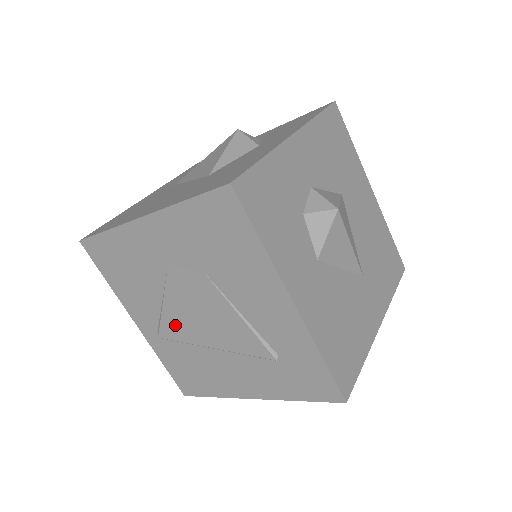
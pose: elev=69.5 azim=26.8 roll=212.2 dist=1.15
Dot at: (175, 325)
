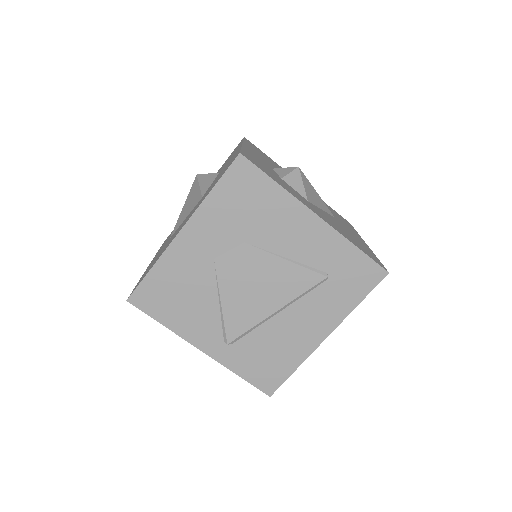
Dot at: (238, 316)
